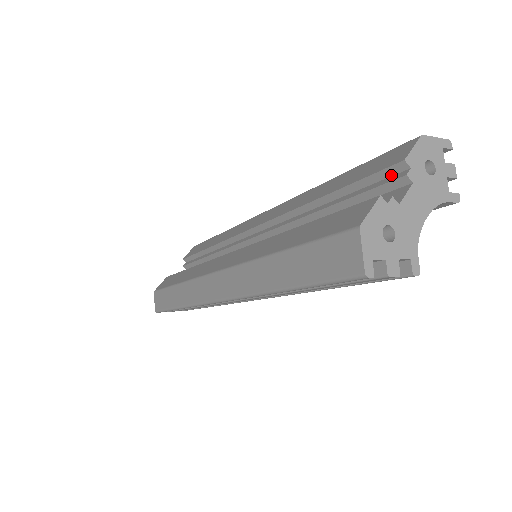
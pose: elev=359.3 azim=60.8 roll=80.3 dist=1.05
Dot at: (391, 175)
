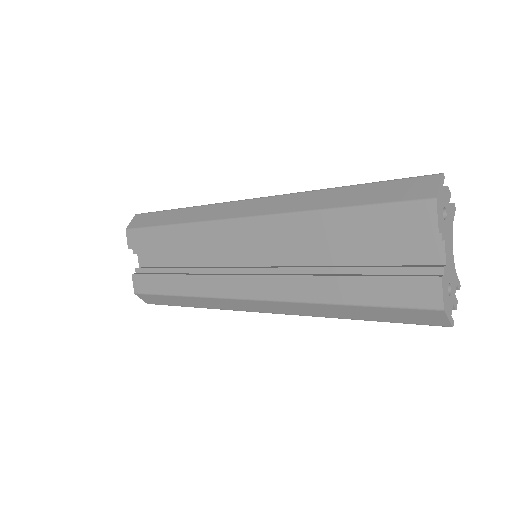
Dot at: (421, 234)
